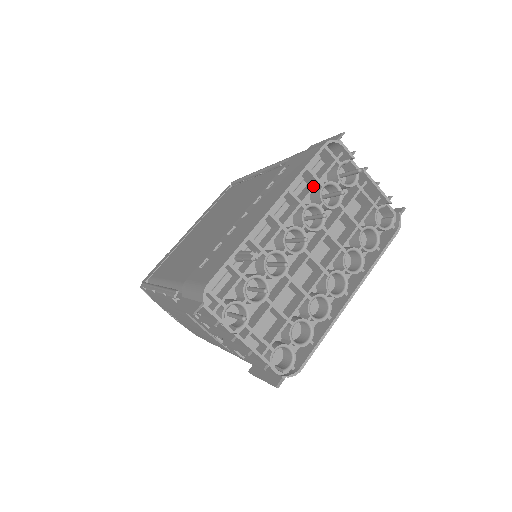
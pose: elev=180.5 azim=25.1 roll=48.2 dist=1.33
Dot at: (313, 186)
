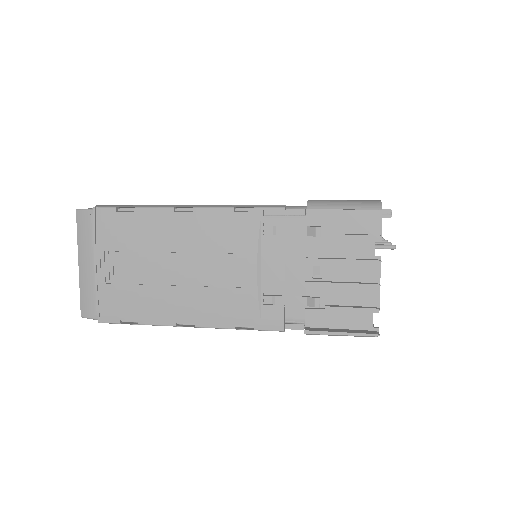
Dot at: occluded
